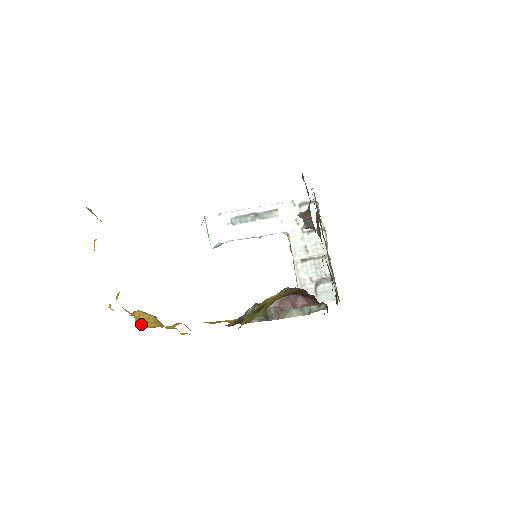
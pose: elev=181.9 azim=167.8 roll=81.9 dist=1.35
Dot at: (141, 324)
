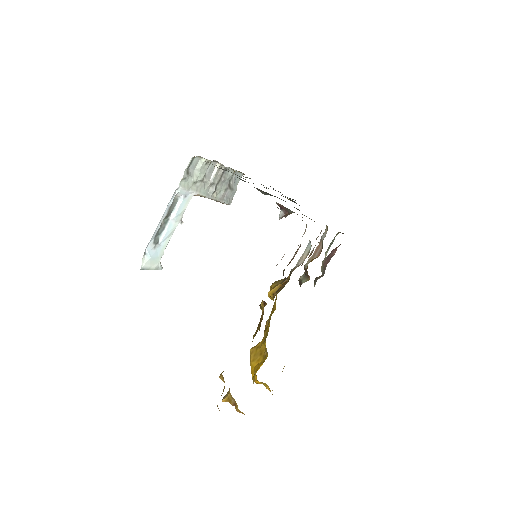
Dot at: occluded
